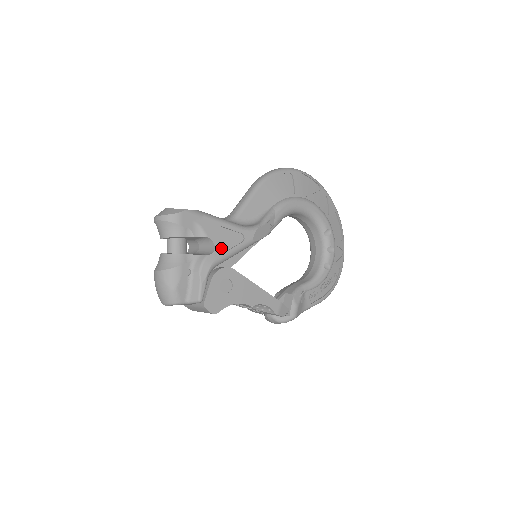
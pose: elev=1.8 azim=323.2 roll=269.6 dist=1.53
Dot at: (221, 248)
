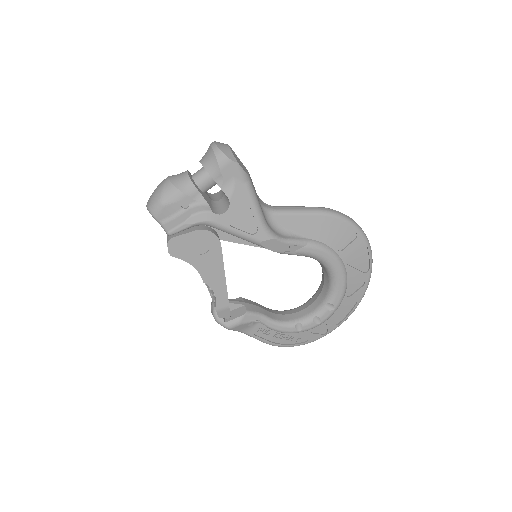
Dot at: (229, 219)
